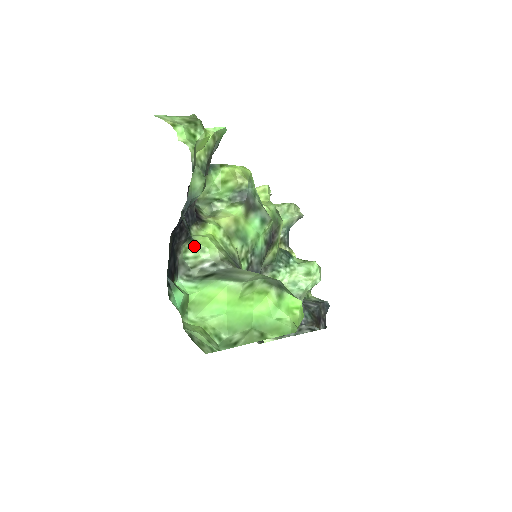
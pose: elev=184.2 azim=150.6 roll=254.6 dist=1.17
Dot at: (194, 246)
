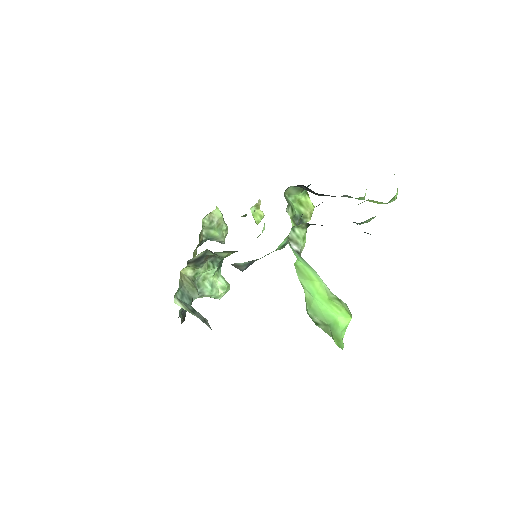
Dot at: (304, 230)
